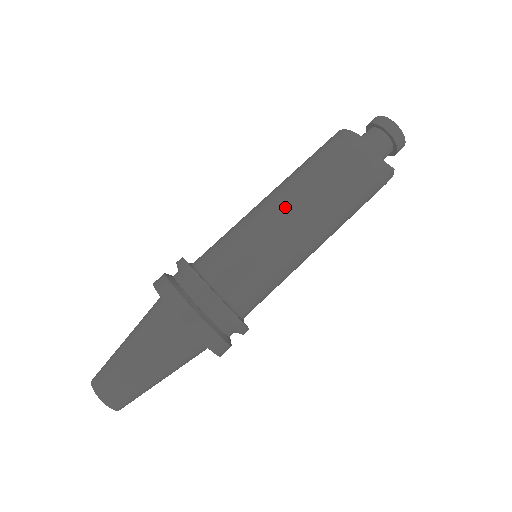
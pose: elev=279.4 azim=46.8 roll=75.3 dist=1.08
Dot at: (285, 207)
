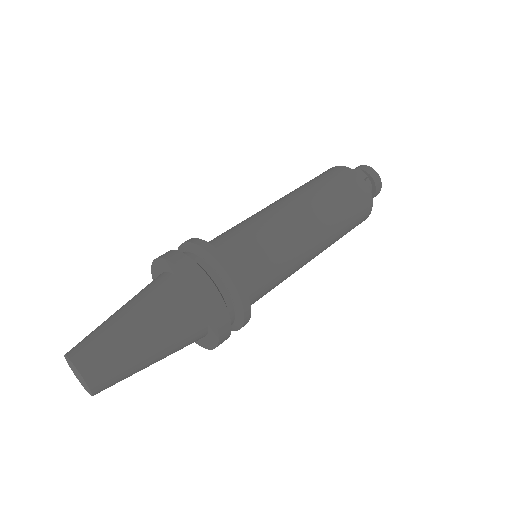
Dot at: occluded
